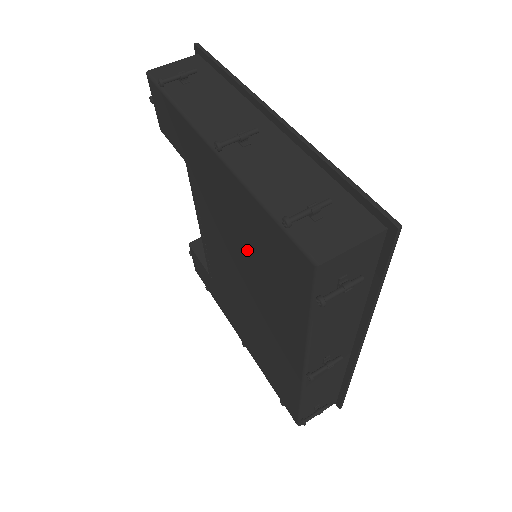
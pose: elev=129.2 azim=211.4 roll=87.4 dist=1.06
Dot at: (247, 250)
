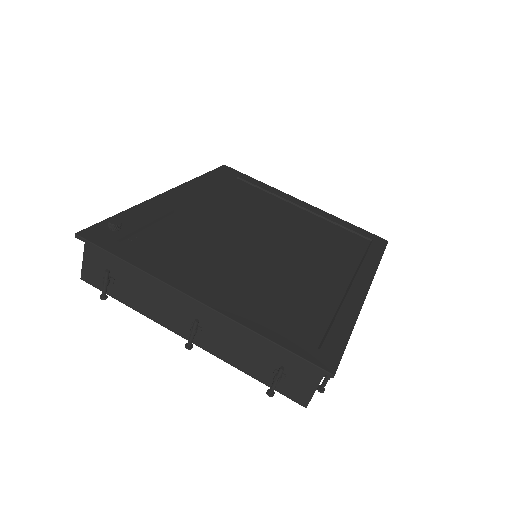
Dot at: occluded
